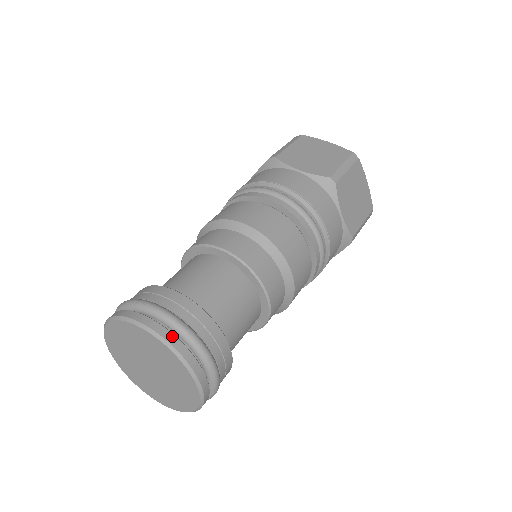
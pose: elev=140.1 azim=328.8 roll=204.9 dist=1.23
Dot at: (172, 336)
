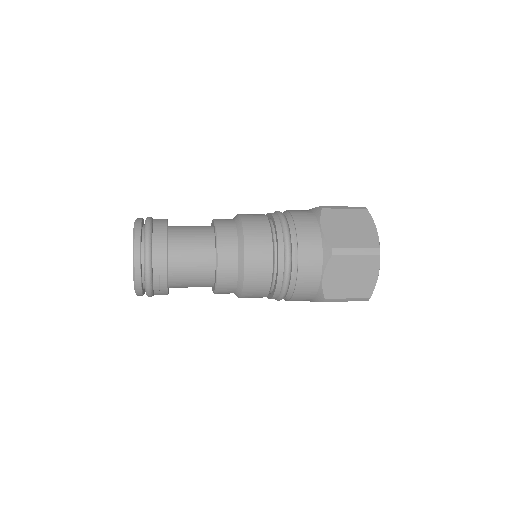
Dot at: (139, 248)
